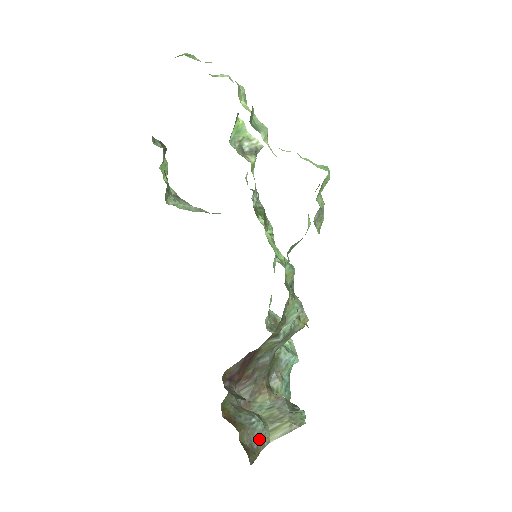
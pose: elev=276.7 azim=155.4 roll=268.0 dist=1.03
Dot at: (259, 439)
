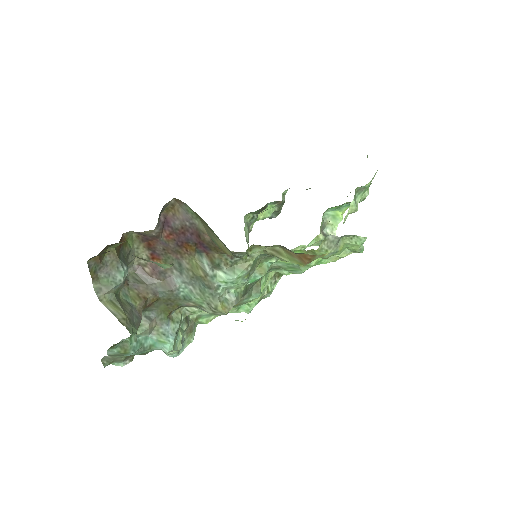
Dot at: (107, 279)
